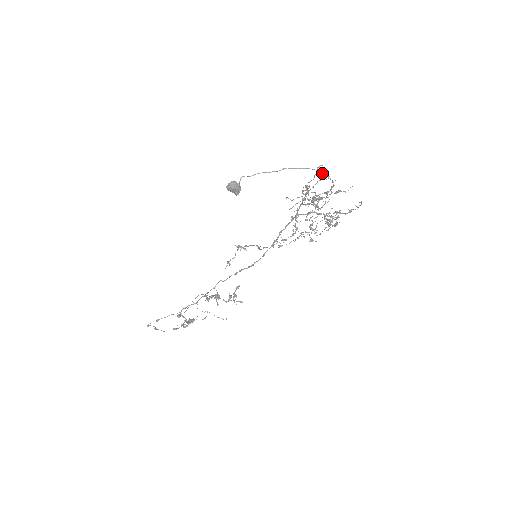
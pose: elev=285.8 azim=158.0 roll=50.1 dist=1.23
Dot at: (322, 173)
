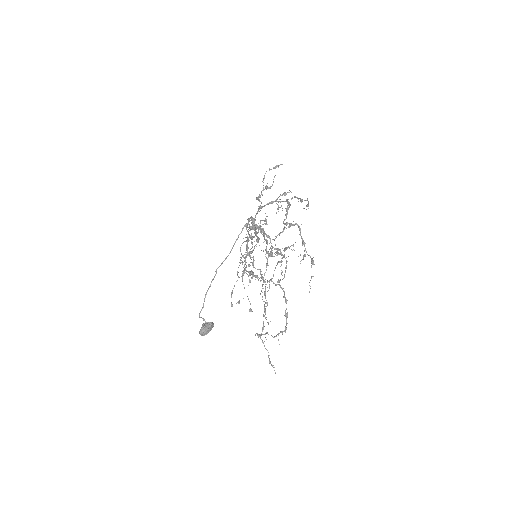
Dot at: (245, 225)
